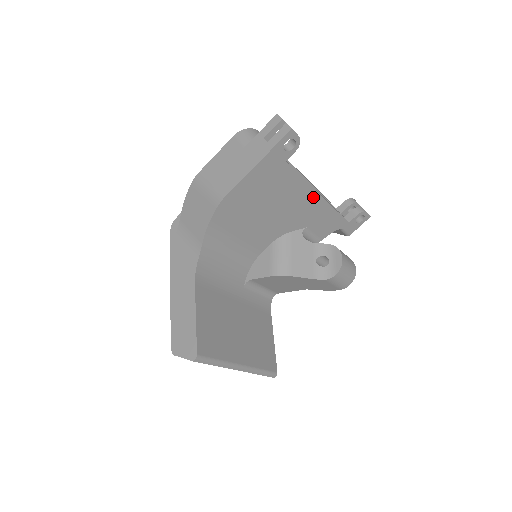
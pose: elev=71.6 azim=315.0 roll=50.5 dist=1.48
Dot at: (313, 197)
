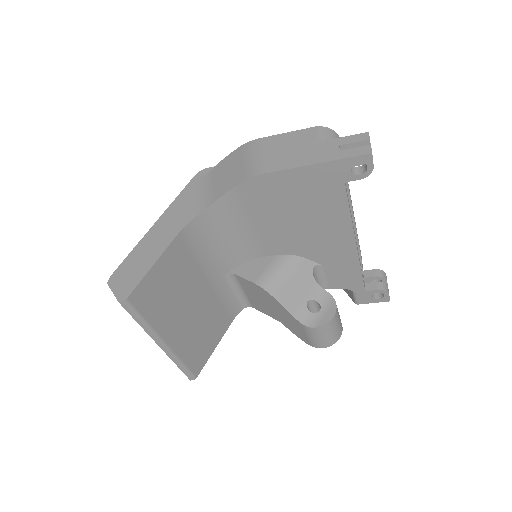
Dot at: (348, 239)
